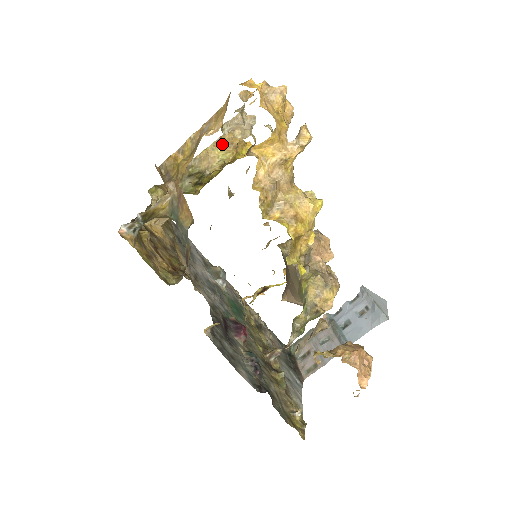
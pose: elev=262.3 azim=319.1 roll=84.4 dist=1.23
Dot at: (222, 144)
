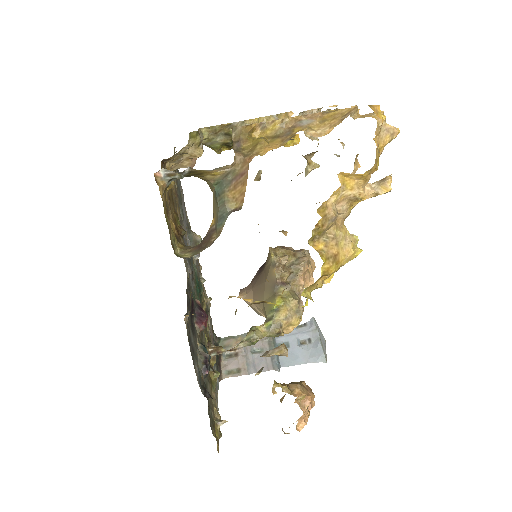
Dot at: occluded
